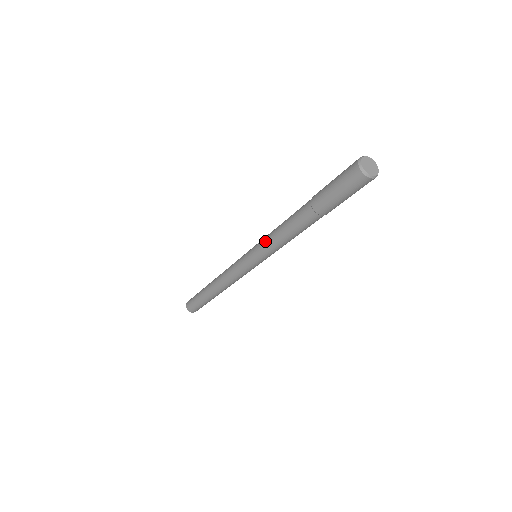
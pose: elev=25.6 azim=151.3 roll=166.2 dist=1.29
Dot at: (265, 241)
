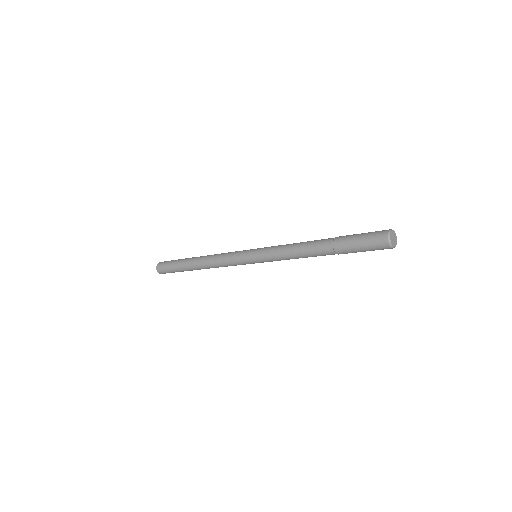
Dot at: (276, 257)
